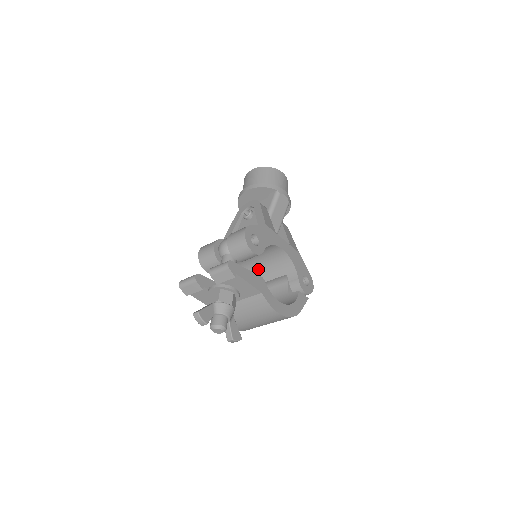
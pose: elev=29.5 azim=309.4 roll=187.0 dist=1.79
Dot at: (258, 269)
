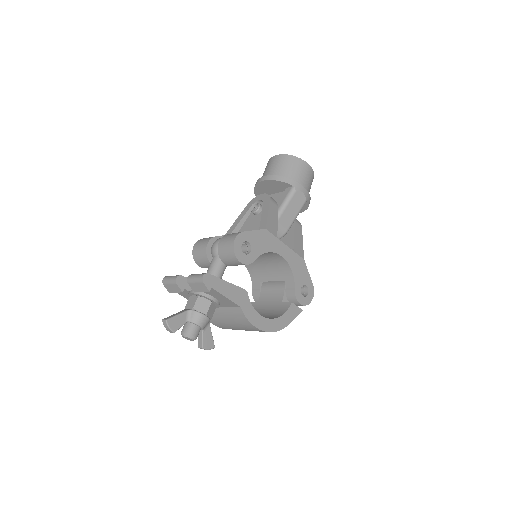
Dot at: (259, 267)
